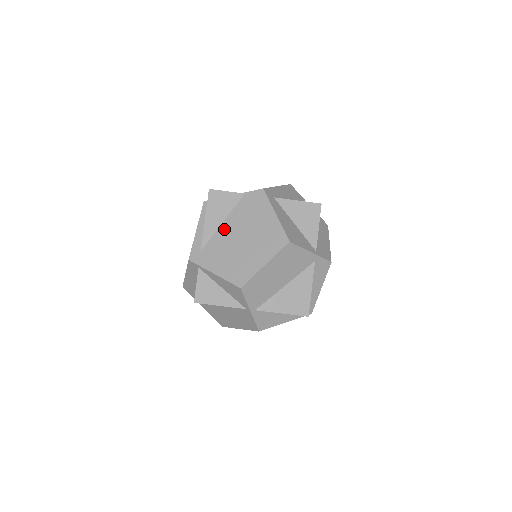
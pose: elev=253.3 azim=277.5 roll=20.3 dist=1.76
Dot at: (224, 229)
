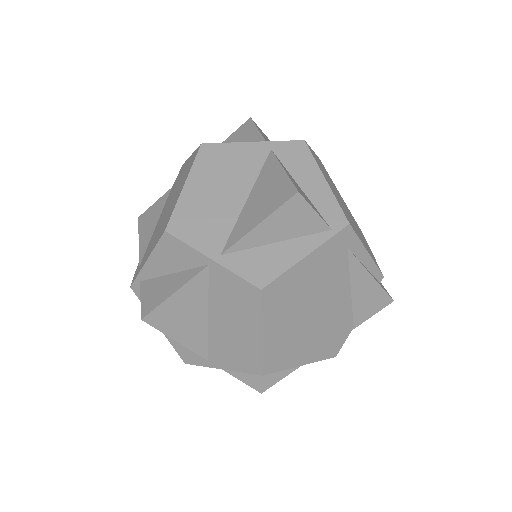
Dot at: (157, 225)
